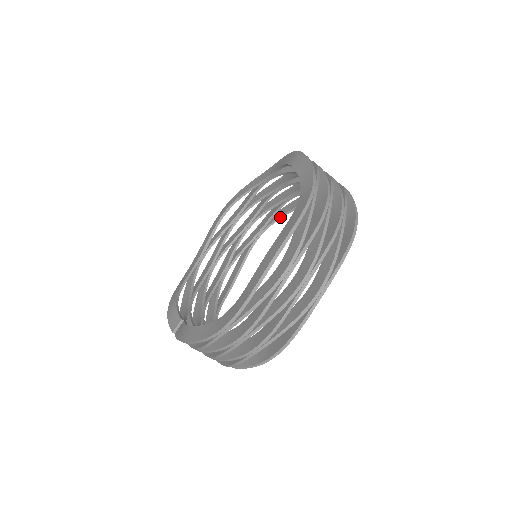
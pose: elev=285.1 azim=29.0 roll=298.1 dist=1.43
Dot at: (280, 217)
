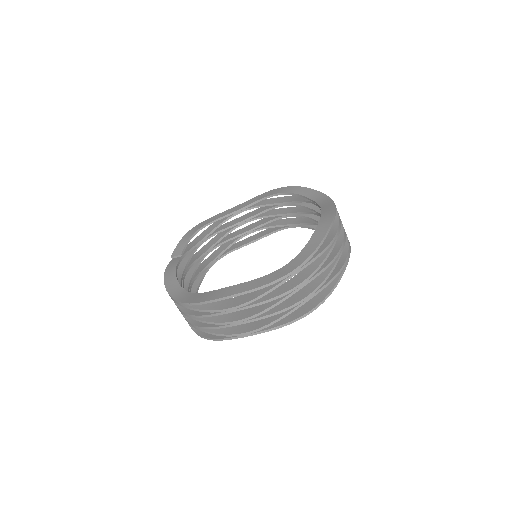
Dot at: (314, 229)
